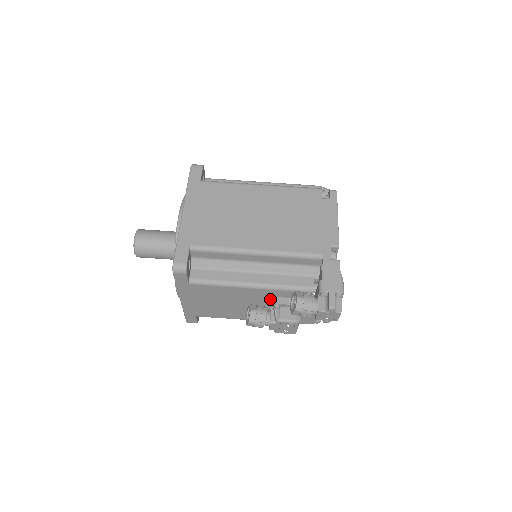
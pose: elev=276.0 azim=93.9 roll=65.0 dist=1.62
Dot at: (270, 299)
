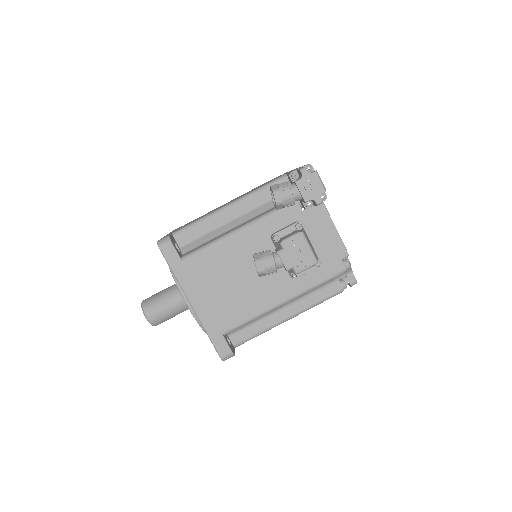
Dot at: (269, 242)
